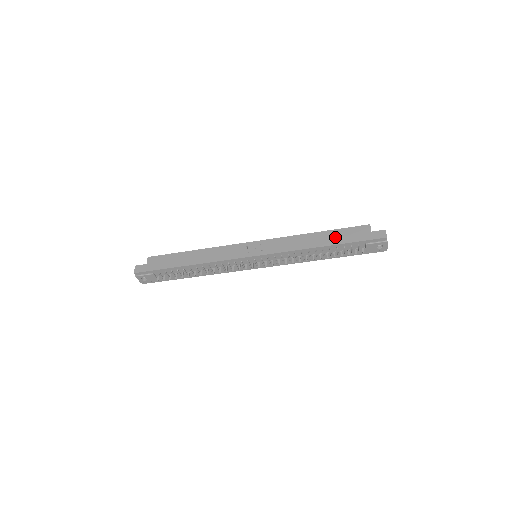
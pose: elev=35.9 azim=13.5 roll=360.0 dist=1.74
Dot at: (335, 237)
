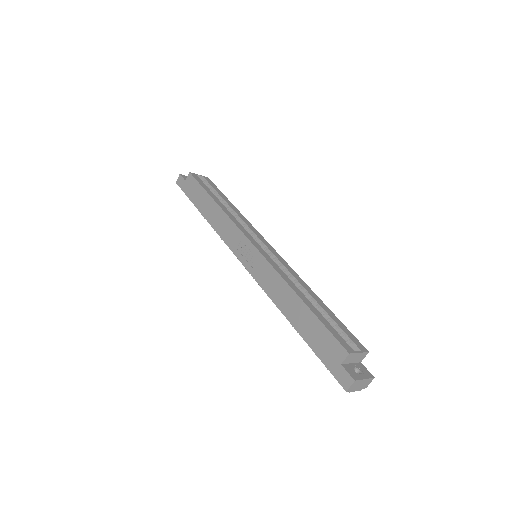
Dot at: (307, 326)
